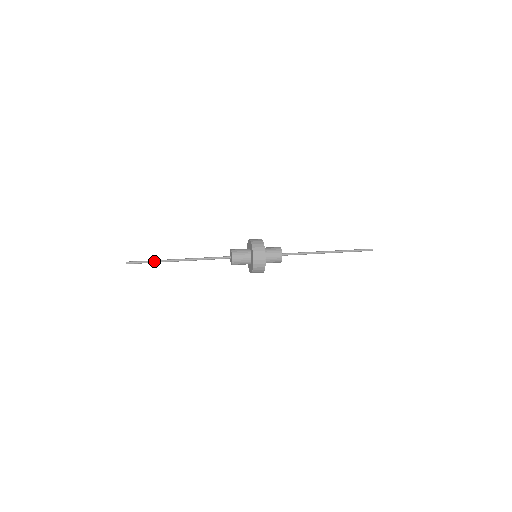
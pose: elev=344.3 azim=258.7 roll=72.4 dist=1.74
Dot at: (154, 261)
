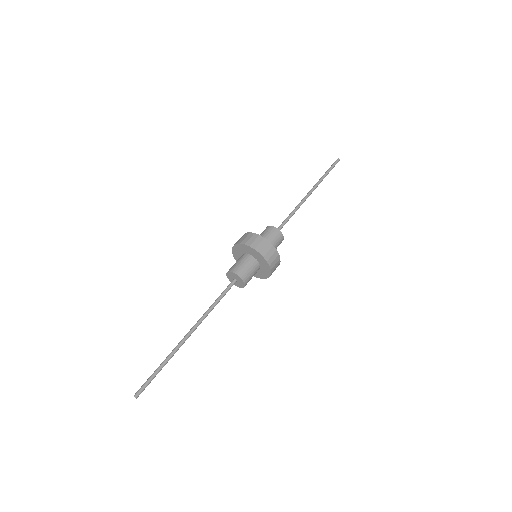
Dot at: (164, 363)
